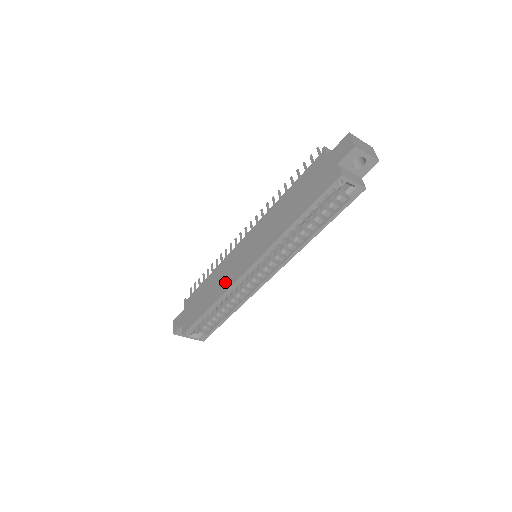
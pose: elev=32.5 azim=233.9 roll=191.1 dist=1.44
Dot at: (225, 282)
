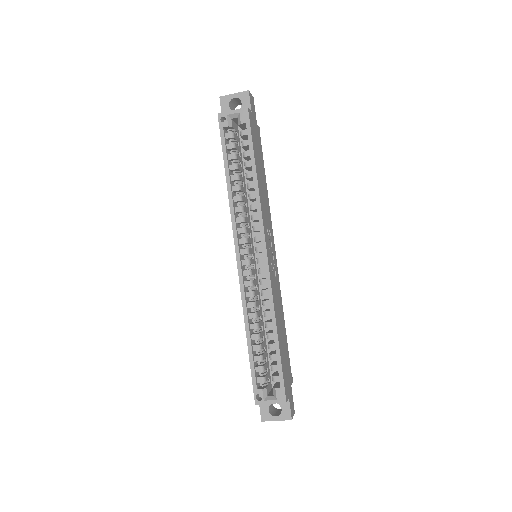
Dot at: occluded
